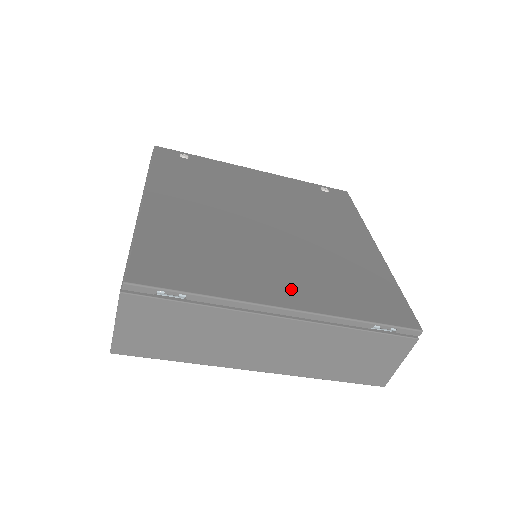
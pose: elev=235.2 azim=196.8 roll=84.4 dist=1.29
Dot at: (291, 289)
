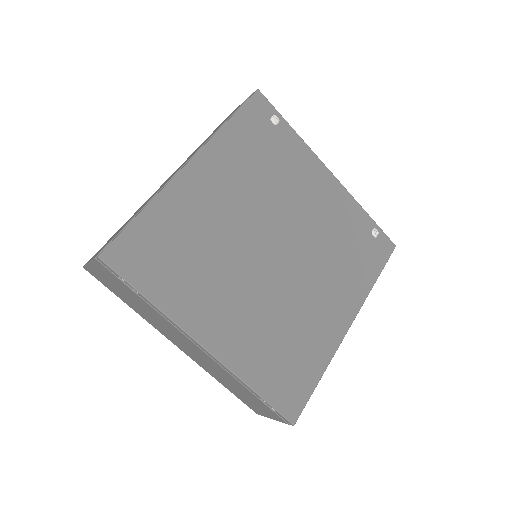
Dot at: (226, 332)
